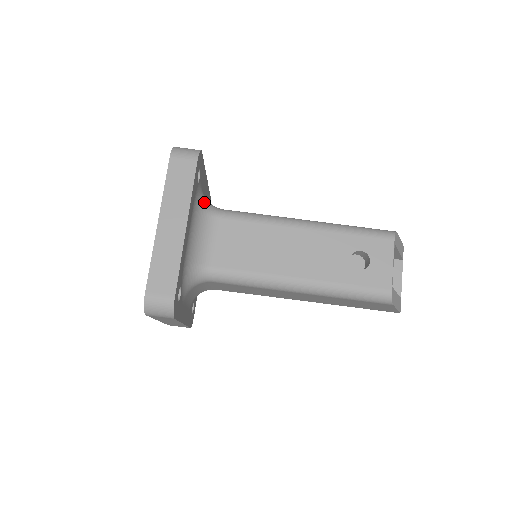
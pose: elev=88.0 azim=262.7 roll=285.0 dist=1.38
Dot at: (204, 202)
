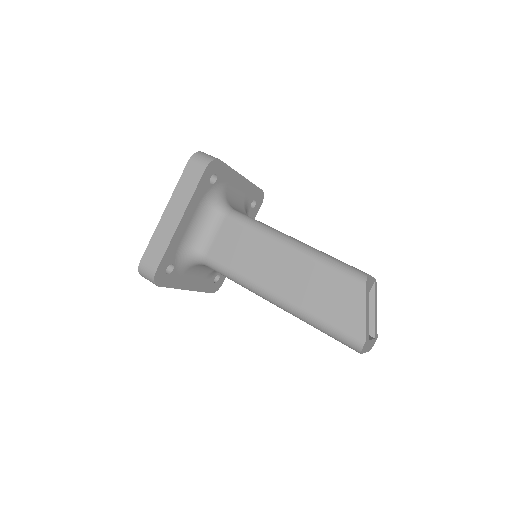
Dot at: occluded
